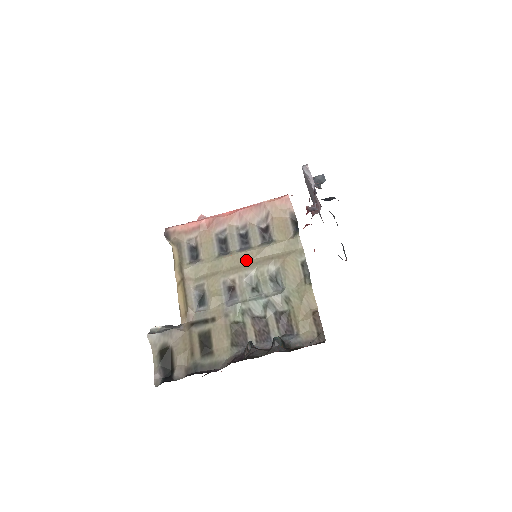
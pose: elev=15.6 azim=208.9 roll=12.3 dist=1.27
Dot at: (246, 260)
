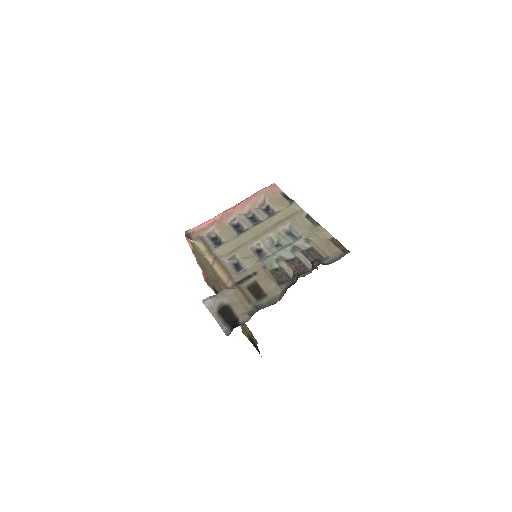
Dot at: (262, 229)
